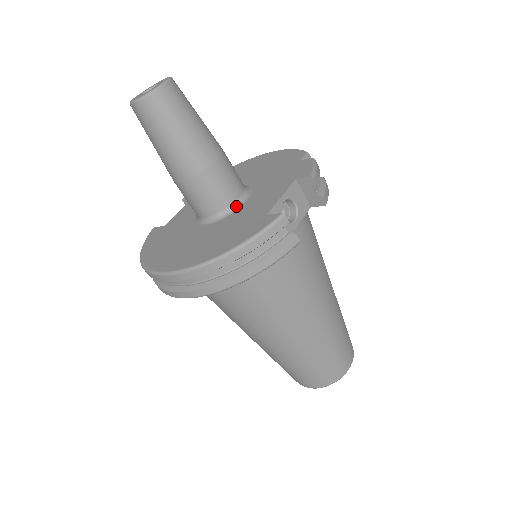
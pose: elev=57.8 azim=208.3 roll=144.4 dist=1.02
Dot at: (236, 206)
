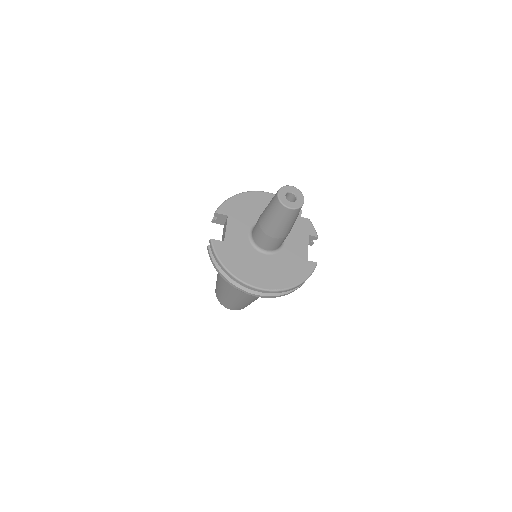
Dot at: (282, 245)
